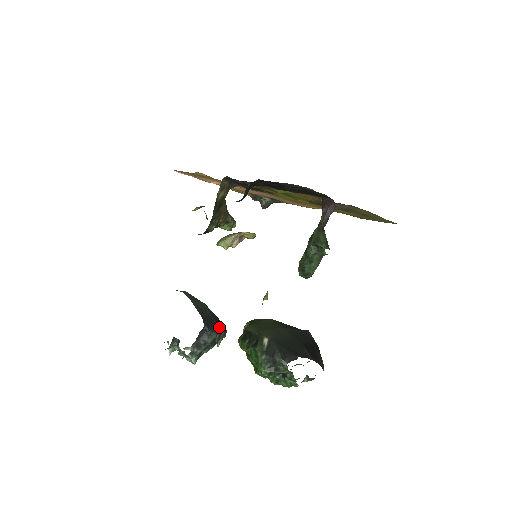
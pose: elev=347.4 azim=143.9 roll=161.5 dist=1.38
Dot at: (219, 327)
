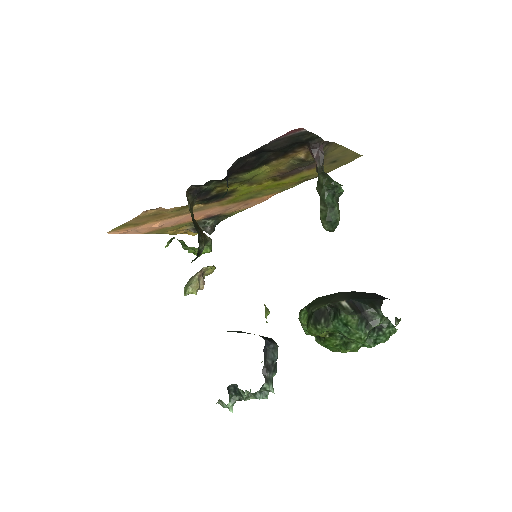
Dot at: occluded
